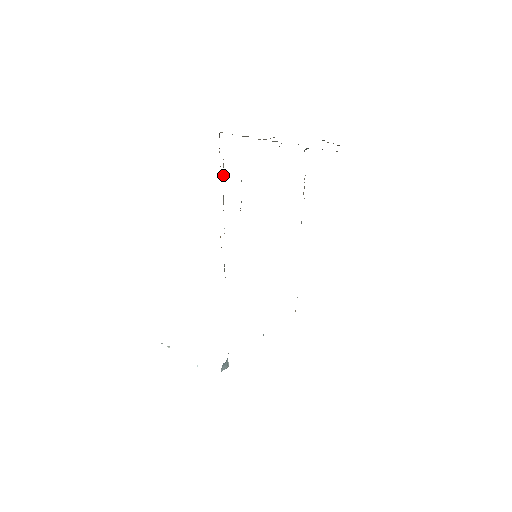
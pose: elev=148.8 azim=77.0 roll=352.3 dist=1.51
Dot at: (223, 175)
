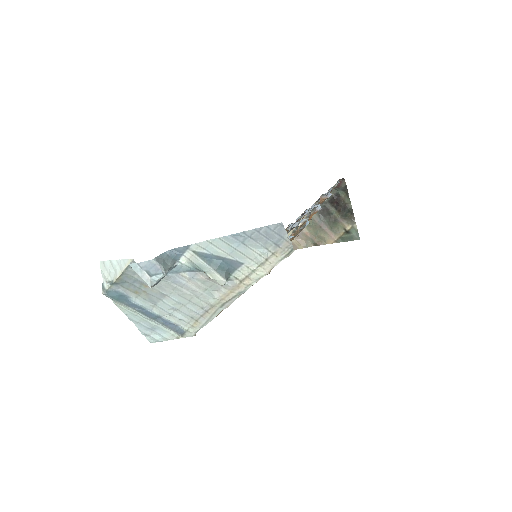
Dot at: occluded
